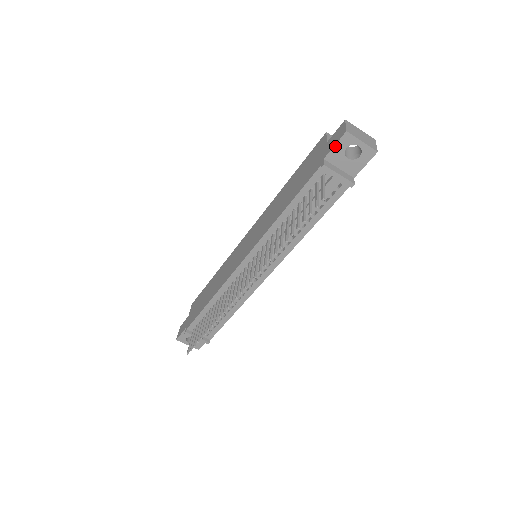
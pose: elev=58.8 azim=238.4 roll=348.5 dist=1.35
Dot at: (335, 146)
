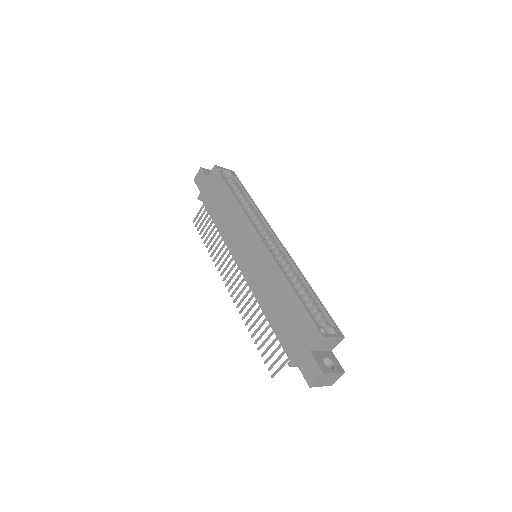
Dot at: (302, 374)
